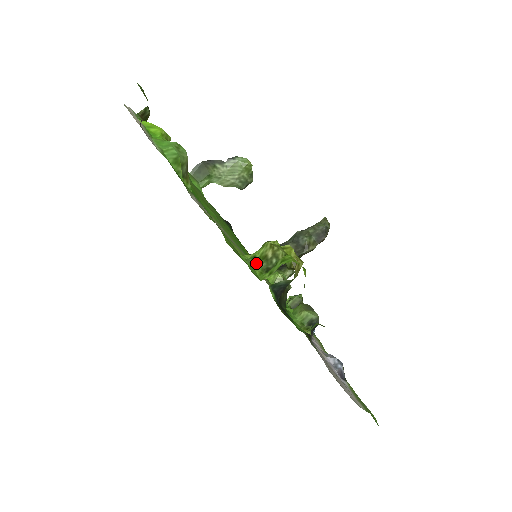
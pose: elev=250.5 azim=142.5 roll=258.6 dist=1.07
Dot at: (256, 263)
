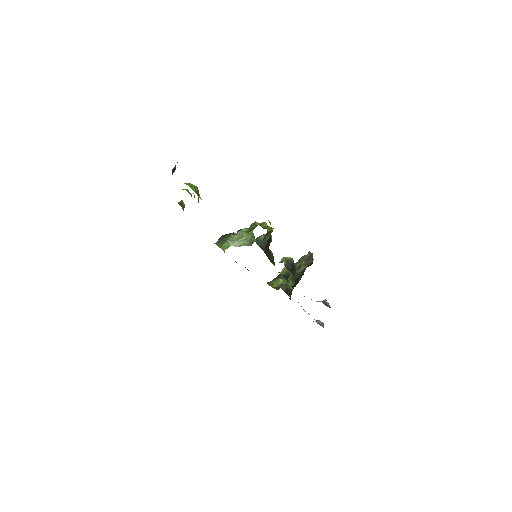
Dot at: occluded
